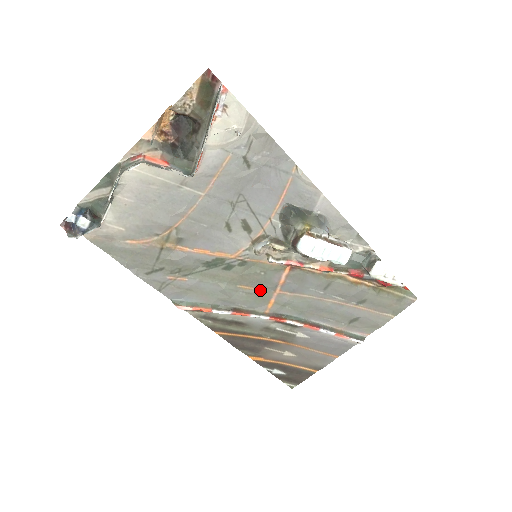
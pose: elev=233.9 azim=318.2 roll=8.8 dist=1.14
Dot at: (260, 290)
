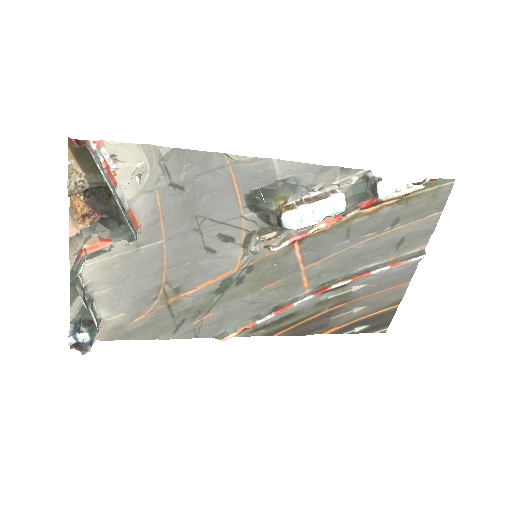
Dot at: (285, 279)
